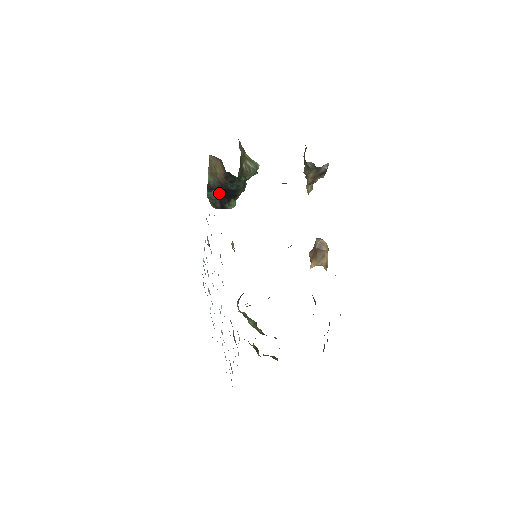
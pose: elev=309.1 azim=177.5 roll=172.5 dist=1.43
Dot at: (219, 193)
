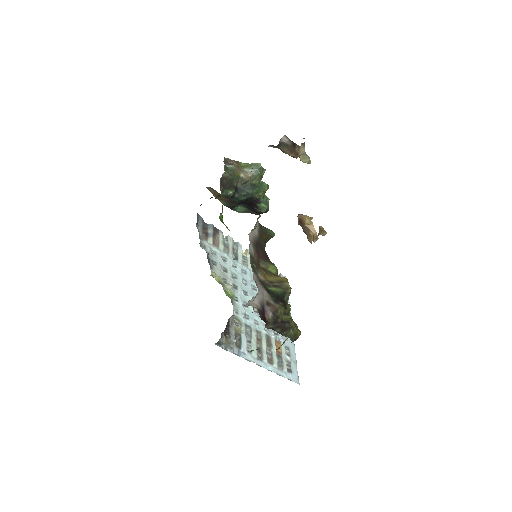
Dot at: (244, 206)
